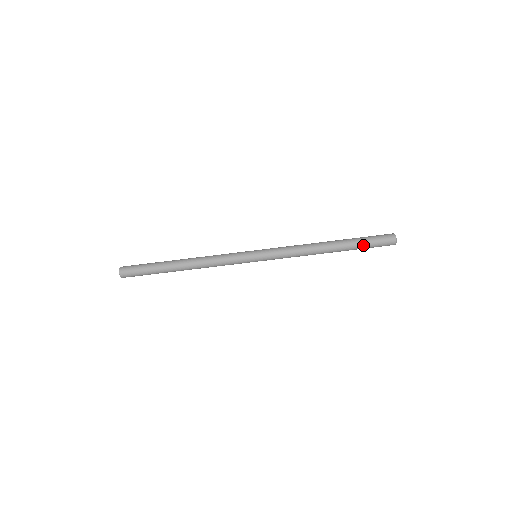
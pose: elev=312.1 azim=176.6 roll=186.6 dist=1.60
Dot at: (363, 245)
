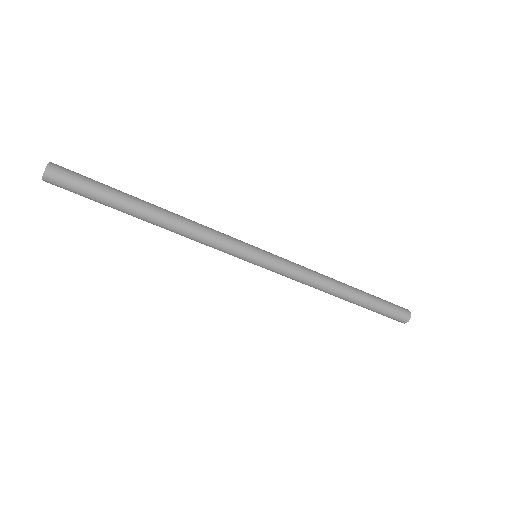
Dot at: (379, 306)
